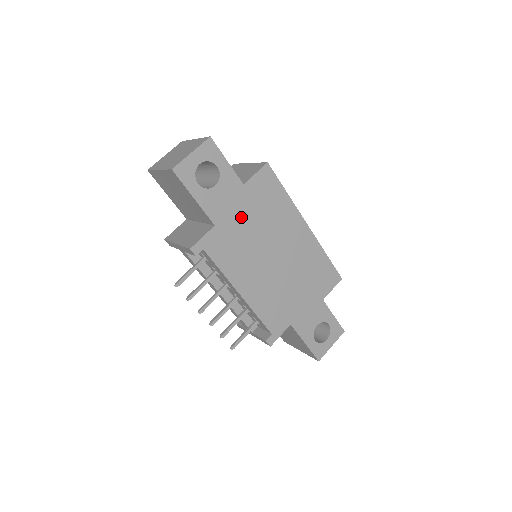
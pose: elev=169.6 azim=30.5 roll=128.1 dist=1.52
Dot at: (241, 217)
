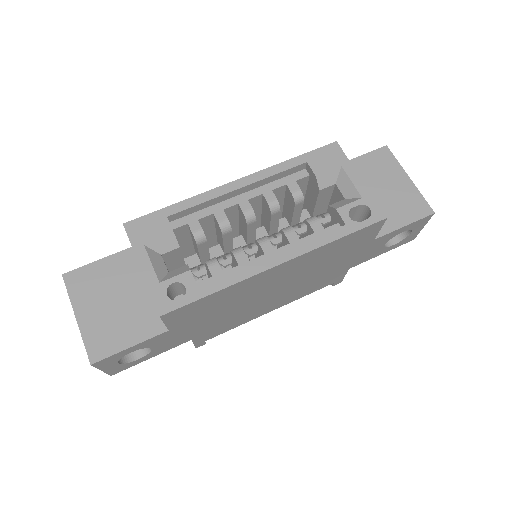
Dot at: (202, 325)
